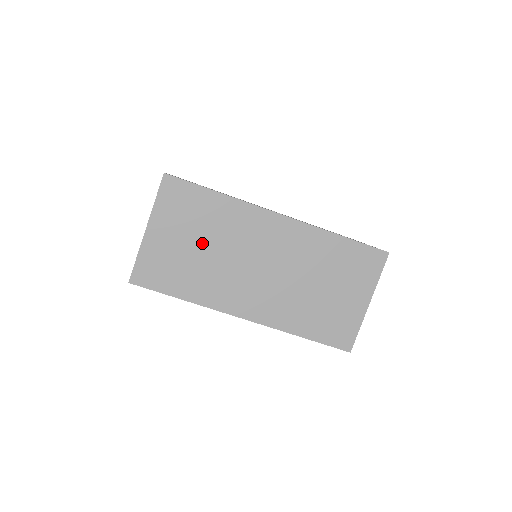
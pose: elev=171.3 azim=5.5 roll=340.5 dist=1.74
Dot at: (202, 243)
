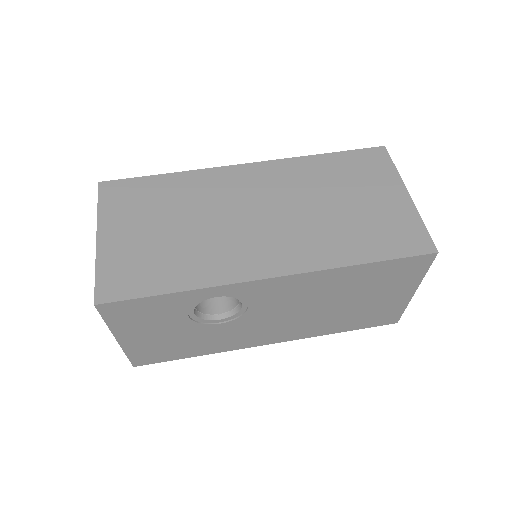
Dot at: (172, 223)
